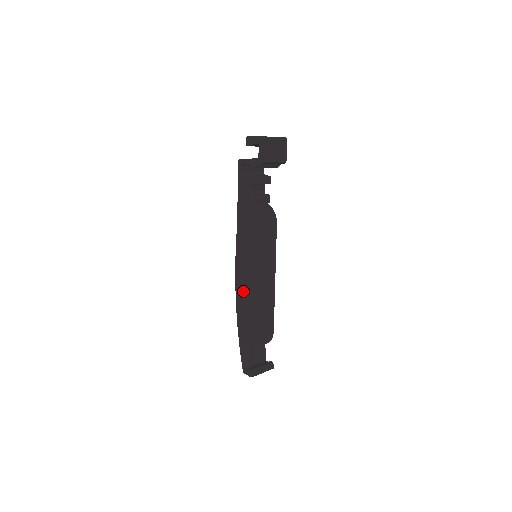
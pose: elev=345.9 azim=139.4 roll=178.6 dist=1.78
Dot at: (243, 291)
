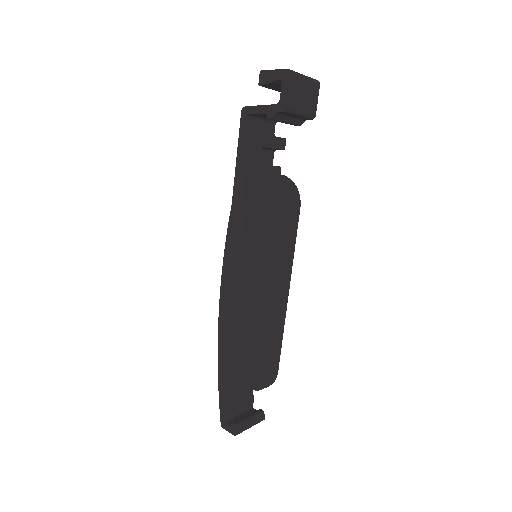
Dot at: (232, 307)
